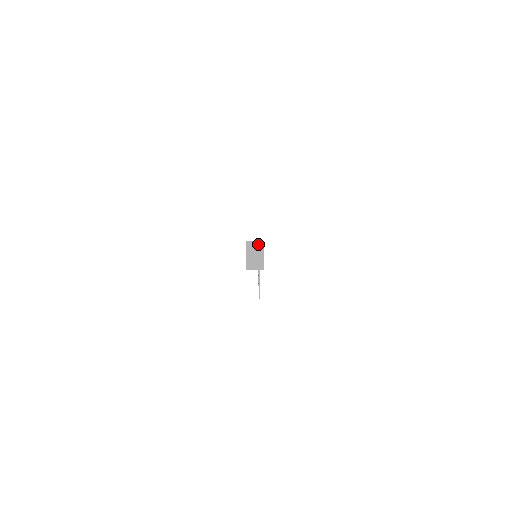
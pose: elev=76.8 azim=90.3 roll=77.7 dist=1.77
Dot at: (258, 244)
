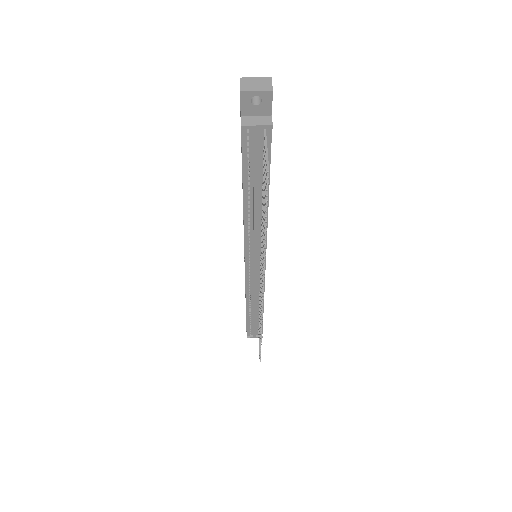
Dot at: occluded
